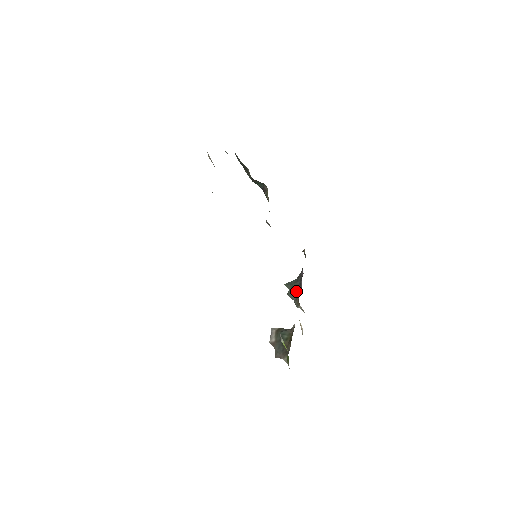
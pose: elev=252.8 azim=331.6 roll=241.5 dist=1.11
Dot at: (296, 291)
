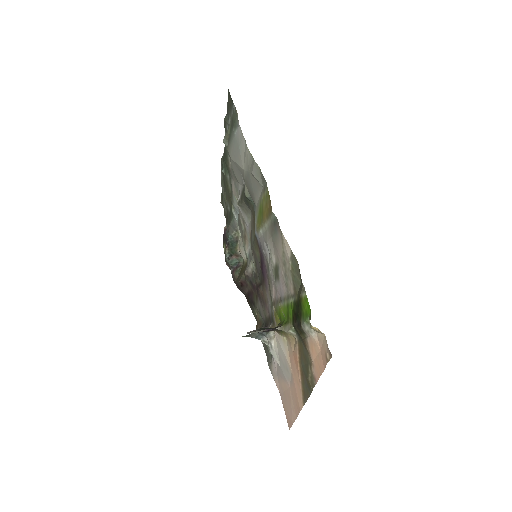
Dot at: occluded
